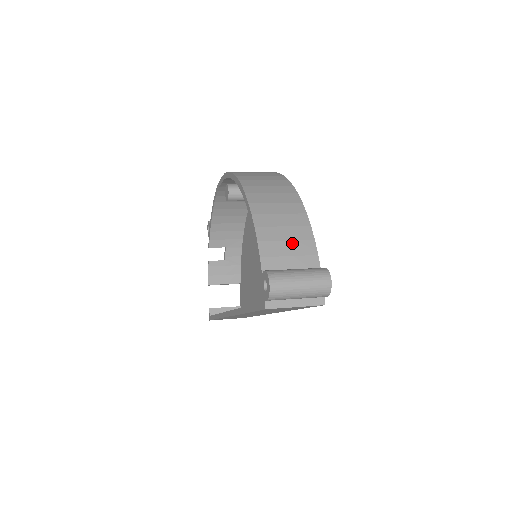
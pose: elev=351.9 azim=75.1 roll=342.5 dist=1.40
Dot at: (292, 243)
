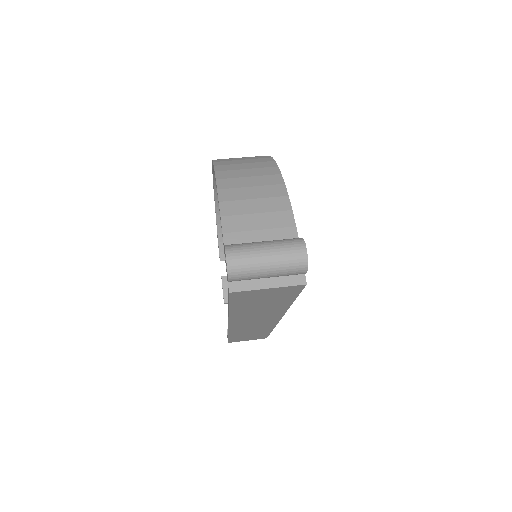
Dot at: (263, 215)
